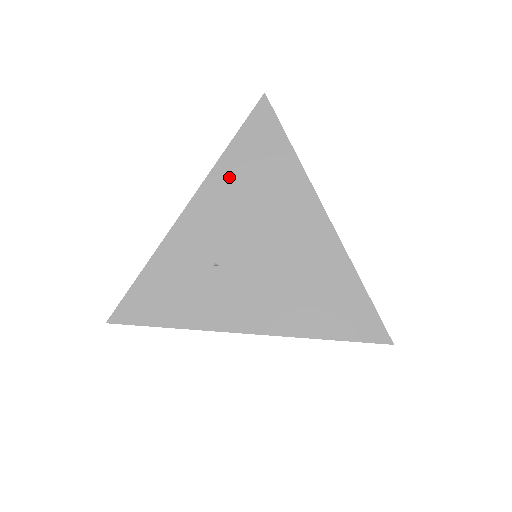
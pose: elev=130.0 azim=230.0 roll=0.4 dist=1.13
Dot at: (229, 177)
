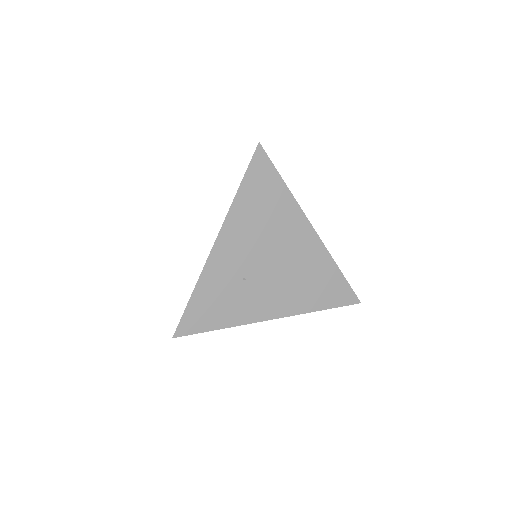
Dot at: (243, 213)
